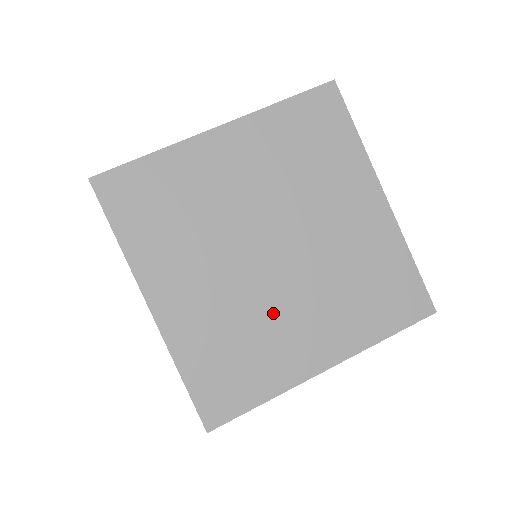
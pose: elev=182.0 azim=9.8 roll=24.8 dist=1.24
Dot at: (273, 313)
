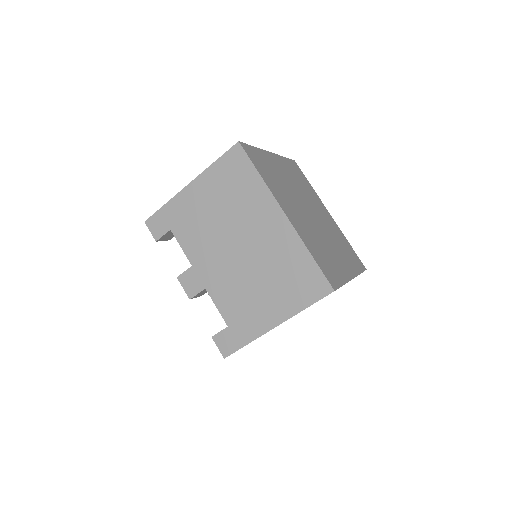
Dot at: (325, 242)
